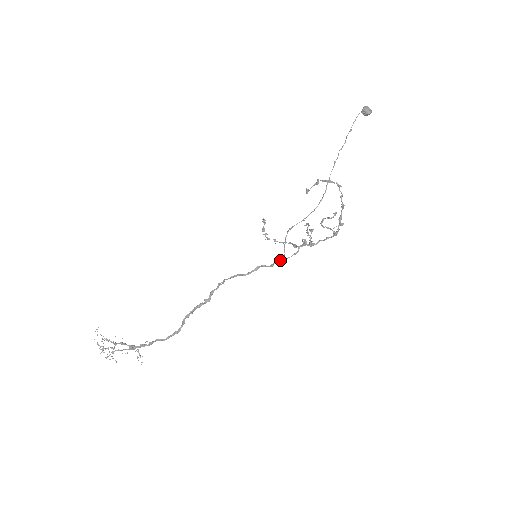
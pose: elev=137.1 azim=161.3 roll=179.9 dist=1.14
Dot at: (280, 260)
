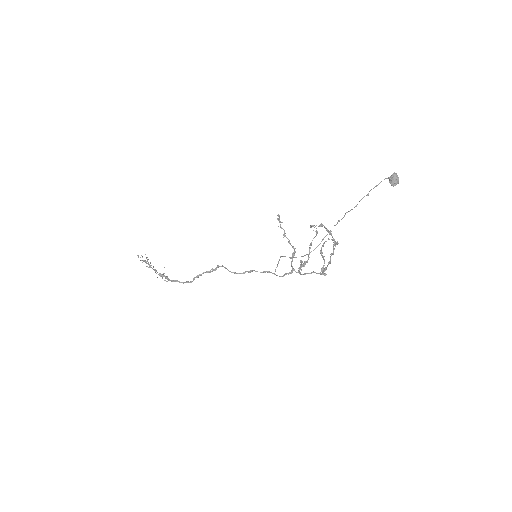
Dot at: (270, 272)
